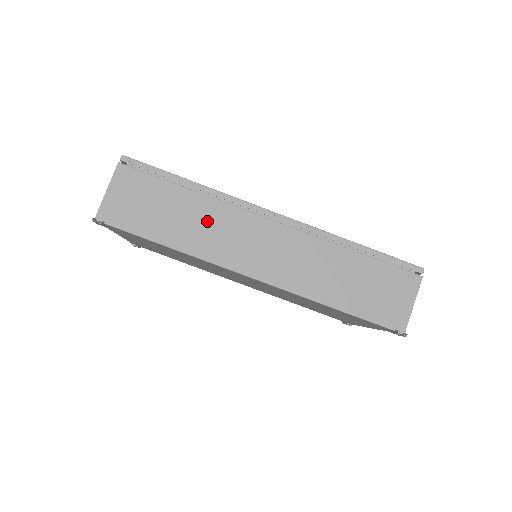
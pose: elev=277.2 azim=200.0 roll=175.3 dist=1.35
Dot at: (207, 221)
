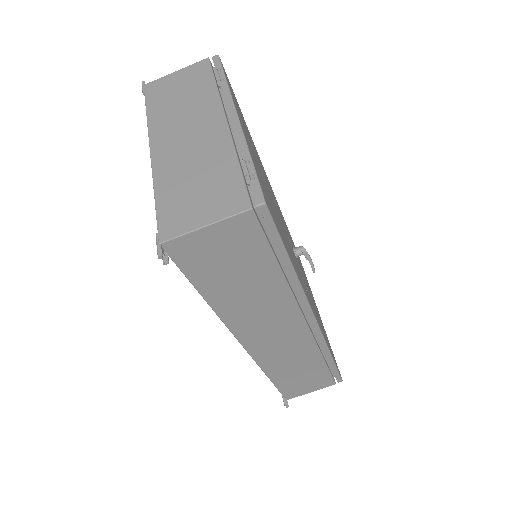
Dot at: (263, 302)
